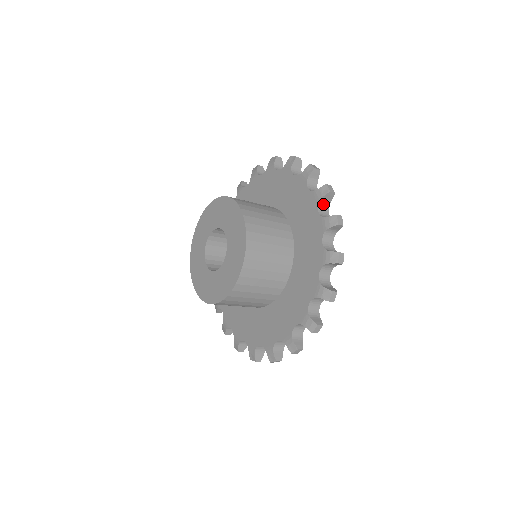
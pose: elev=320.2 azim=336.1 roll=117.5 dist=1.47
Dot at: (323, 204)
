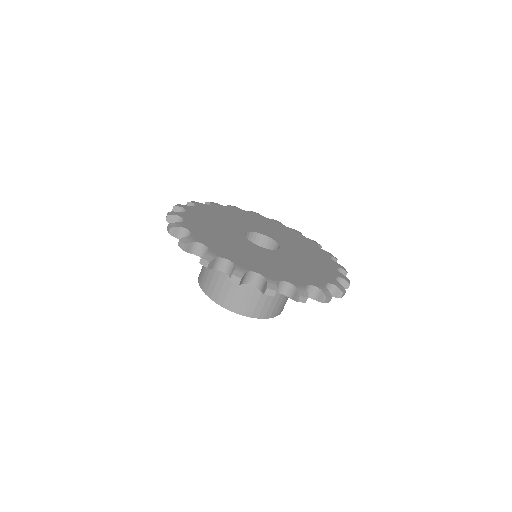
Dot at: occluded
